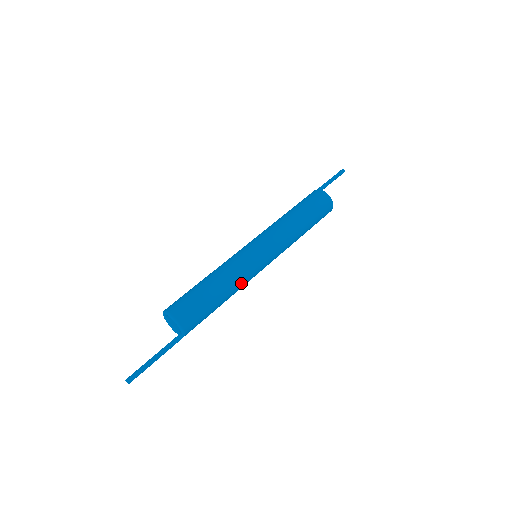
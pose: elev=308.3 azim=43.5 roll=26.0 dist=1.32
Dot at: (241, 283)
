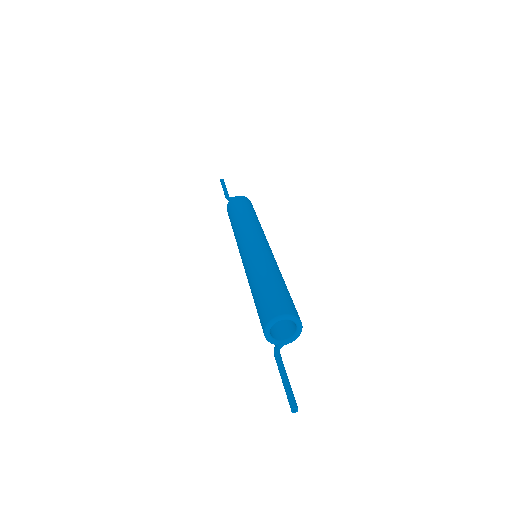
Dot at: occluded
